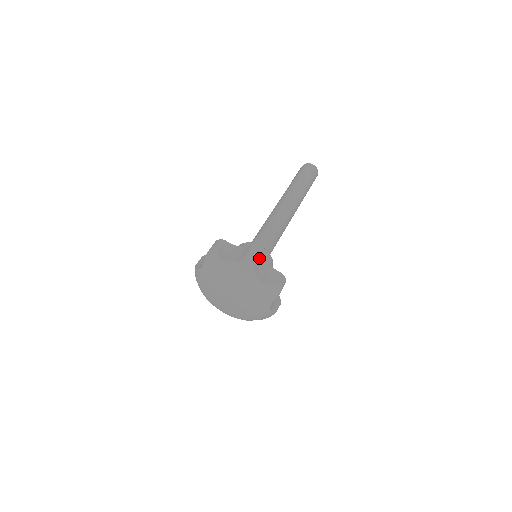
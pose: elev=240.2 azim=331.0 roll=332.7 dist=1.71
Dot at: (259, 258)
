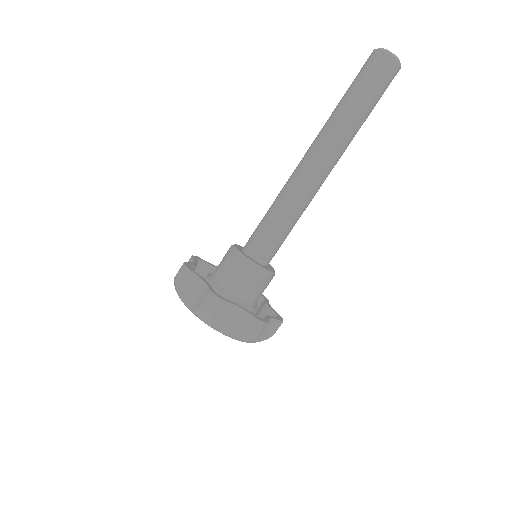
Dot at: (217, 310)
